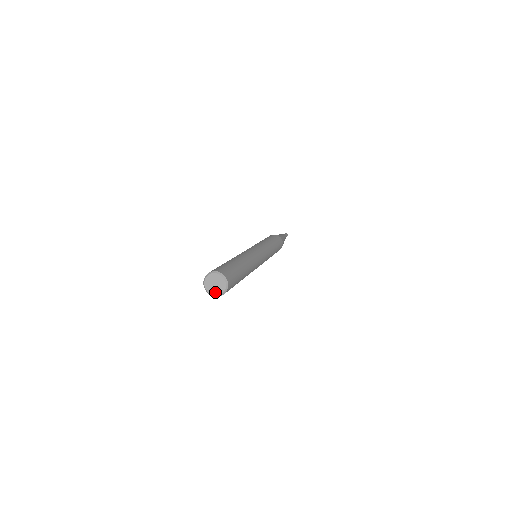
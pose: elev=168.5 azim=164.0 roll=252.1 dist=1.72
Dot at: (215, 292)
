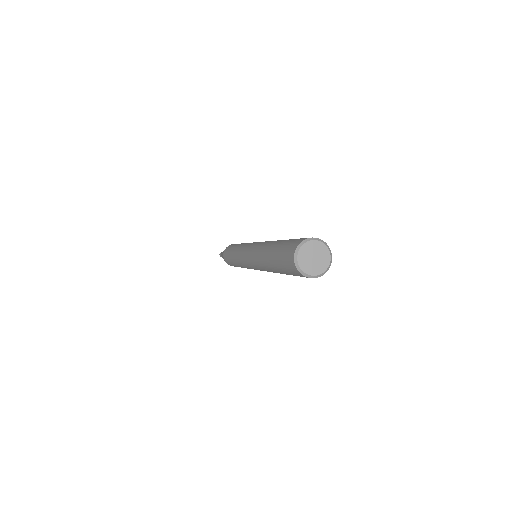
Dot at: (317, 270)
